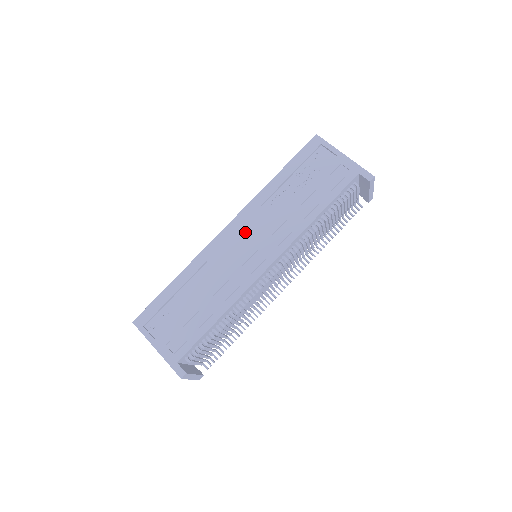
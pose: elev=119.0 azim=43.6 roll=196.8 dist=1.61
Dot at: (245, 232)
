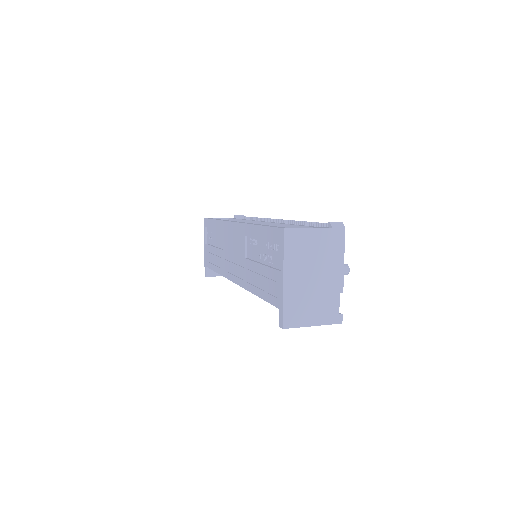
Dot at: (235, 241)
